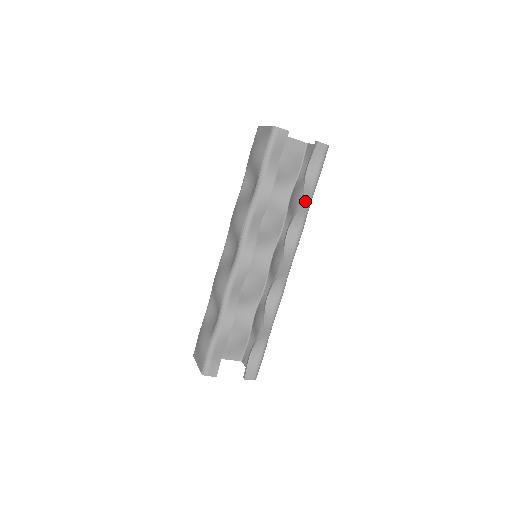
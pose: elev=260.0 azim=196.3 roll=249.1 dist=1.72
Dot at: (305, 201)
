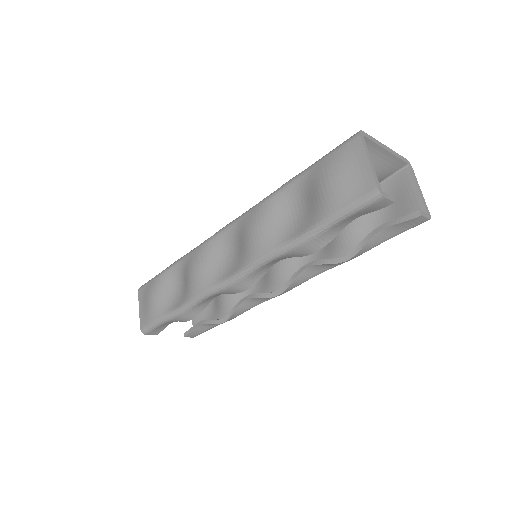
Dot at: (351, 259)
